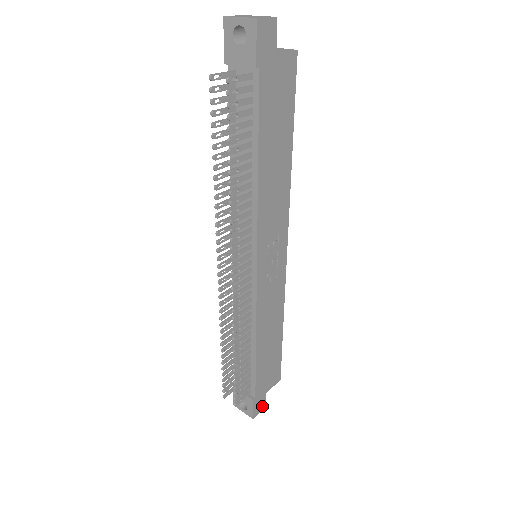
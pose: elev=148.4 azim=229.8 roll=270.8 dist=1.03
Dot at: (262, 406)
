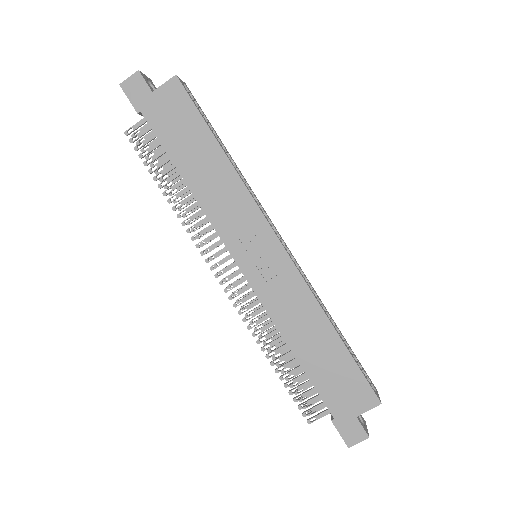
Dot at: (360, 434)
